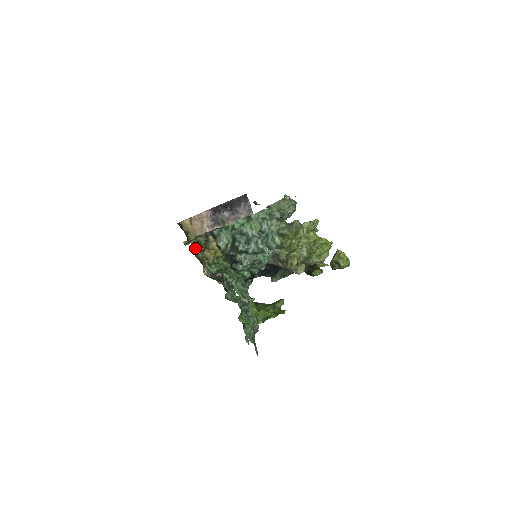
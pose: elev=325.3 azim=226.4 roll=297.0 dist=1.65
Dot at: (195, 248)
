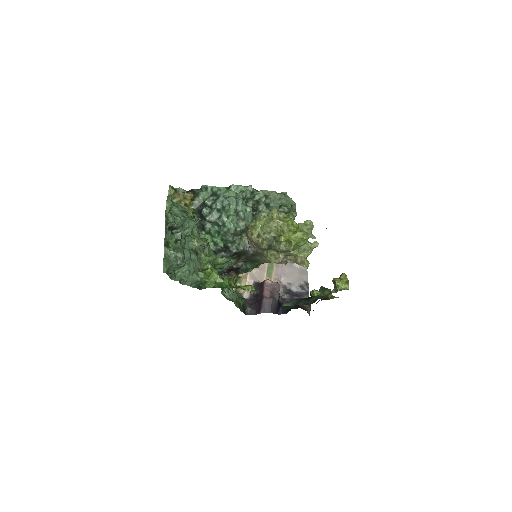
Dot at: (170, 191)
